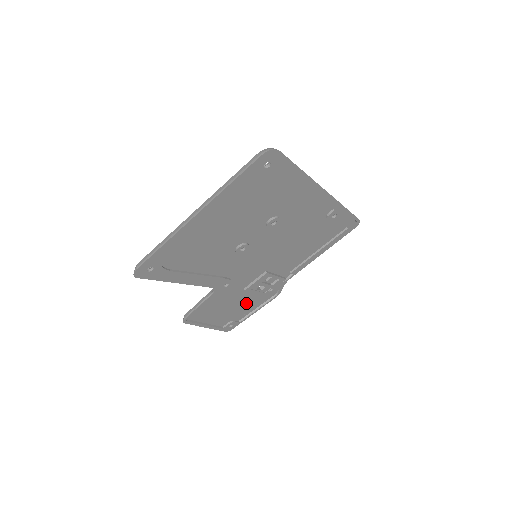
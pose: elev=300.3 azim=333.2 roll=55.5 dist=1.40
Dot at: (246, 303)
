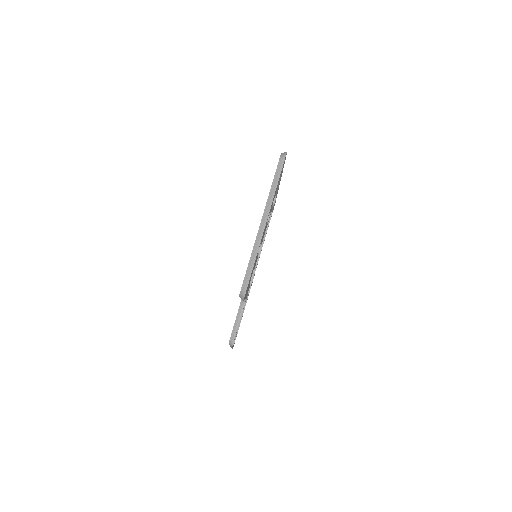
Dot at: occluded
